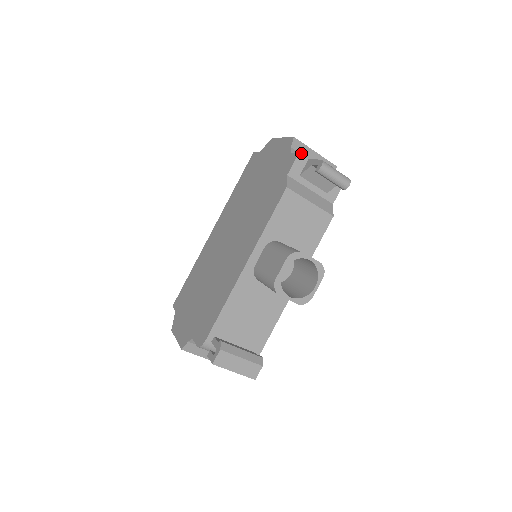
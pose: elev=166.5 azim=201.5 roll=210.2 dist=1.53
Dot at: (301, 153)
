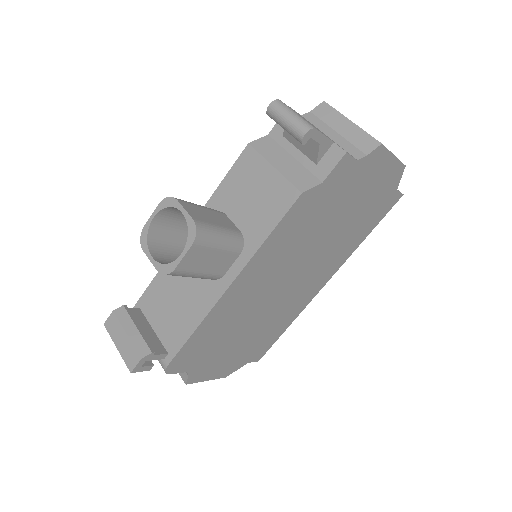
Dot at: (323, 119)
